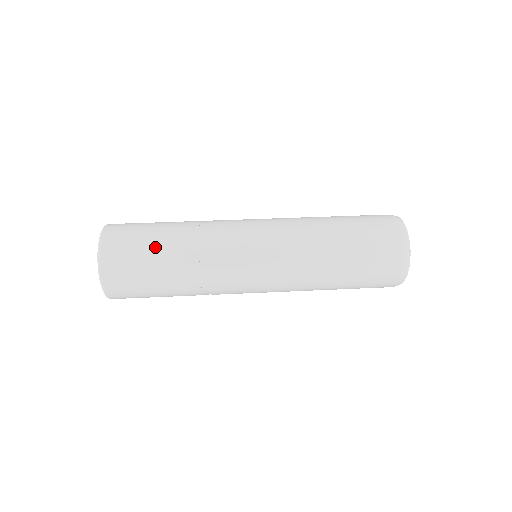
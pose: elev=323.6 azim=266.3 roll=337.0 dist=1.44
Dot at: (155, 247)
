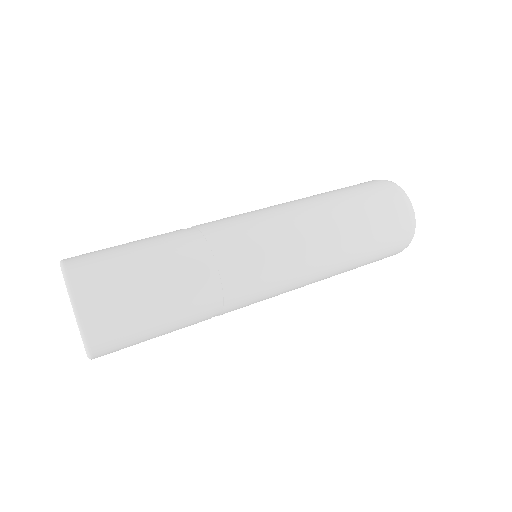
Dot at: (136, 244)
